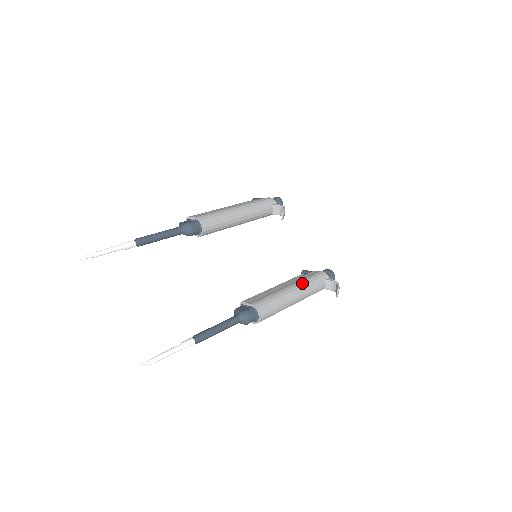
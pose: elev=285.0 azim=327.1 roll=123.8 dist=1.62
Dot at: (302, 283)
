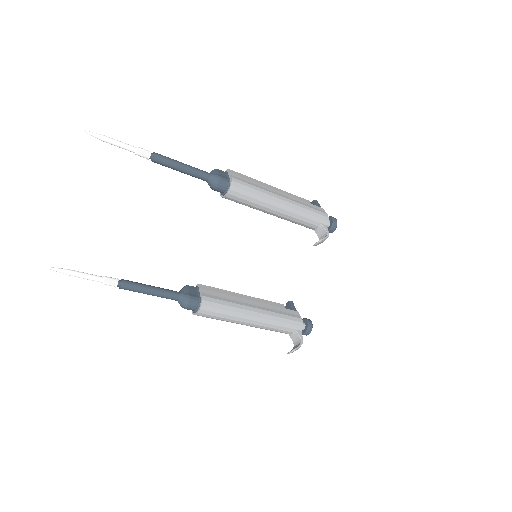
Dot at: (270, 315)
